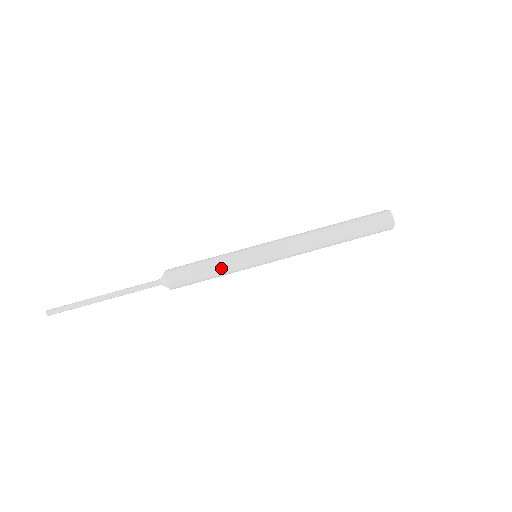
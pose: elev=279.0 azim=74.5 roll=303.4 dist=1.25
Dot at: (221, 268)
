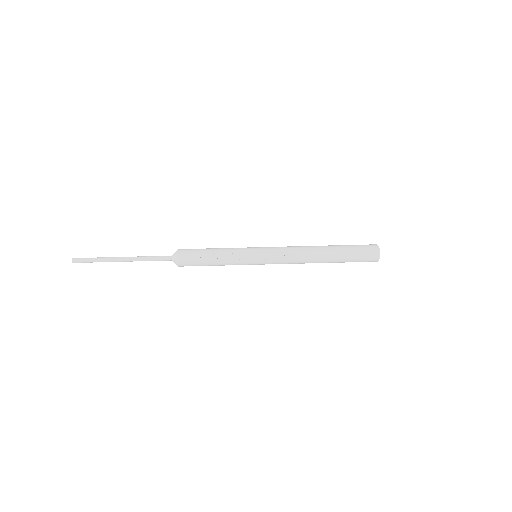
Dot at: (224, 255)
